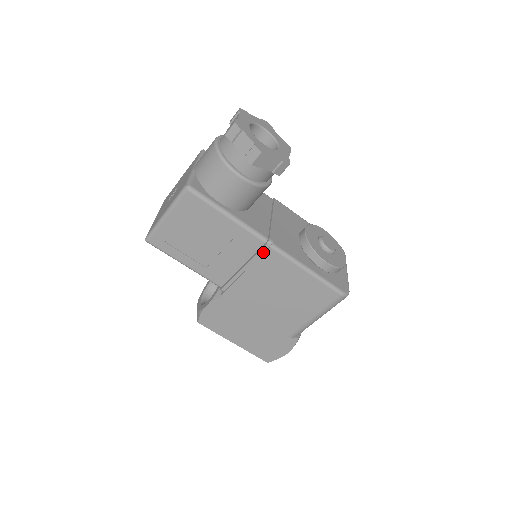
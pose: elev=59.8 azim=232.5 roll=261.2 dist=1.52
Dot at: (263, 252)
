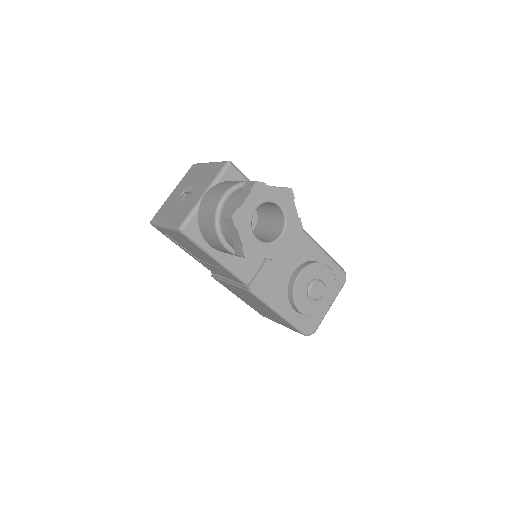
Dot at: (243, 287)
